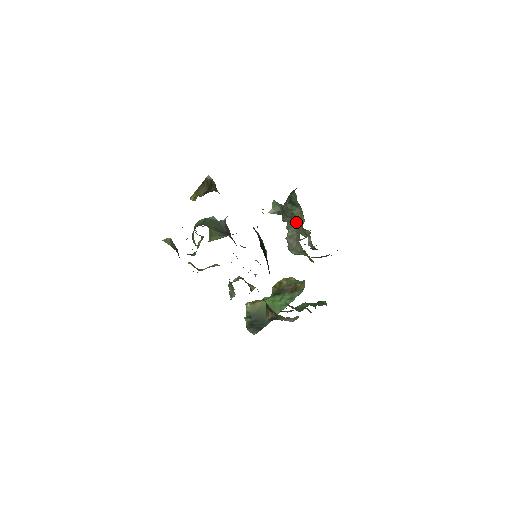
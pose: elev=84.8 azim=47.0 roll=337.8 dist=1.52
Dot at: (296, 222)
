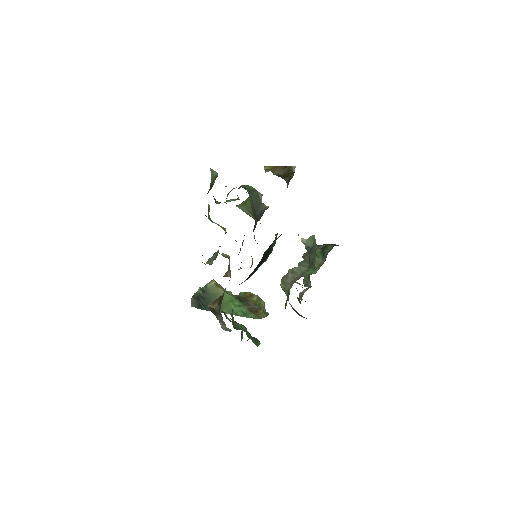
Dot at: (310, 267)
